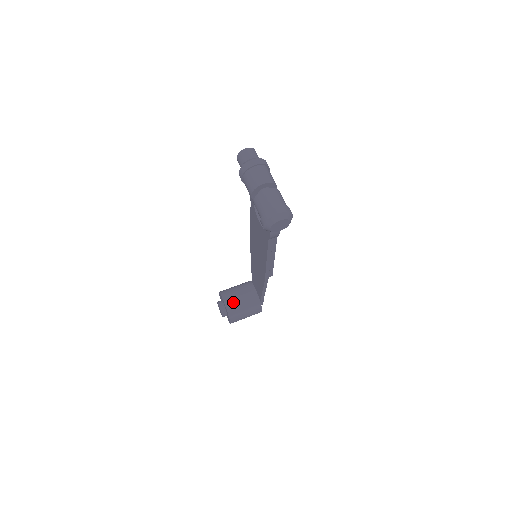
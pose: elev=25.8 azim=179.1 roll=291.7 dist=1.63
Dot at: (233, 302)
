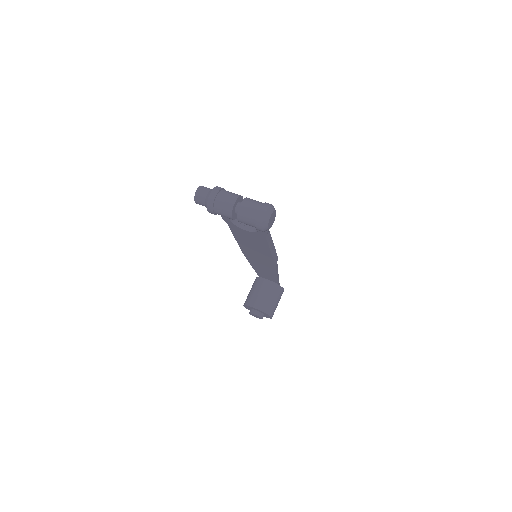
Dot at: (261, 302)
